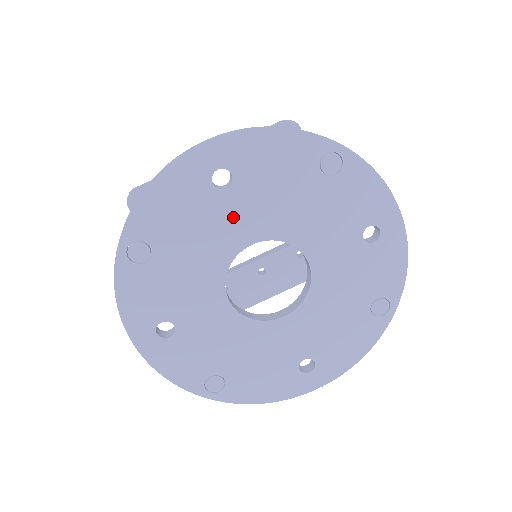
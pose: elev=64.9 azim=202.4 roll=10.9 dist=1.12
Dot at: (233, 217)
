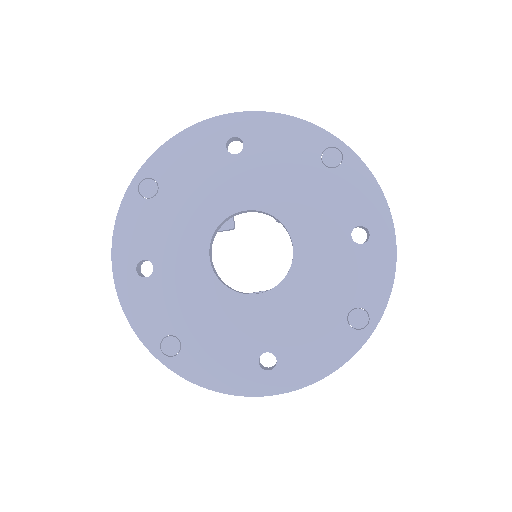
Dot at: (235, 180)
